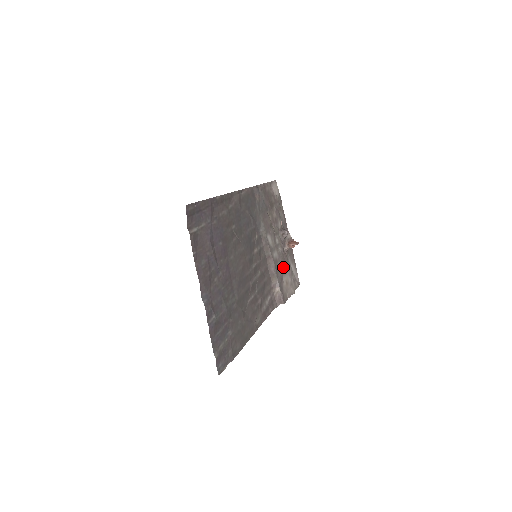
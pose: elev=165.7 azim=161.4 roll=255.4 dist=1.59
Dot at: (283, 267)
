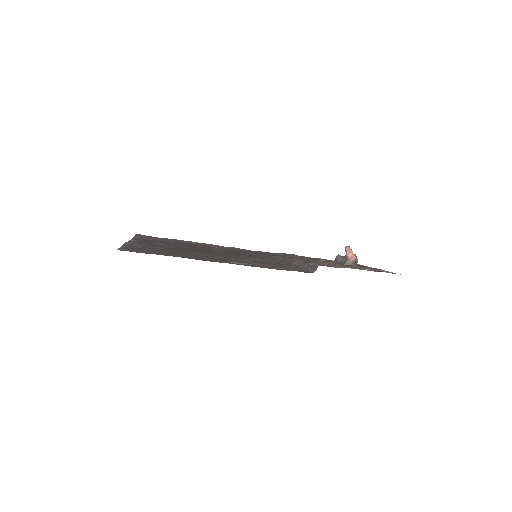
Dot at: occluded
